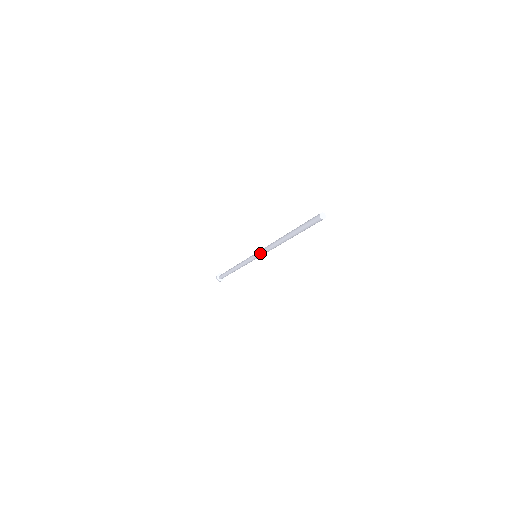
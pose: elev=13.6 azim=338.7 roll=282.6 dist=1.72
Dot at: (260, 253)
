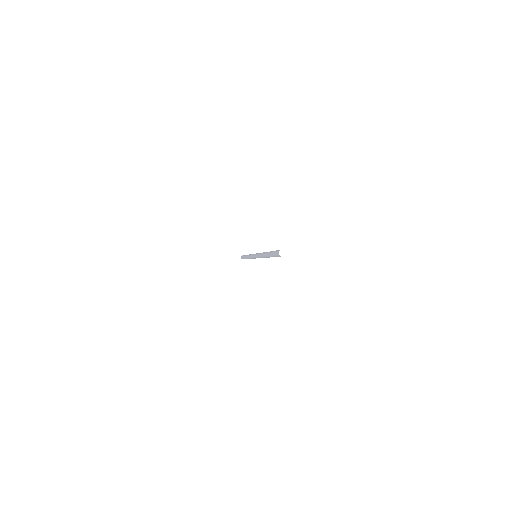
Dot at: (256, 254)
